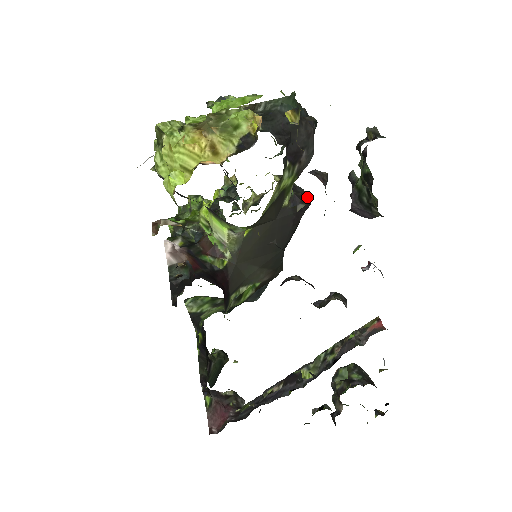
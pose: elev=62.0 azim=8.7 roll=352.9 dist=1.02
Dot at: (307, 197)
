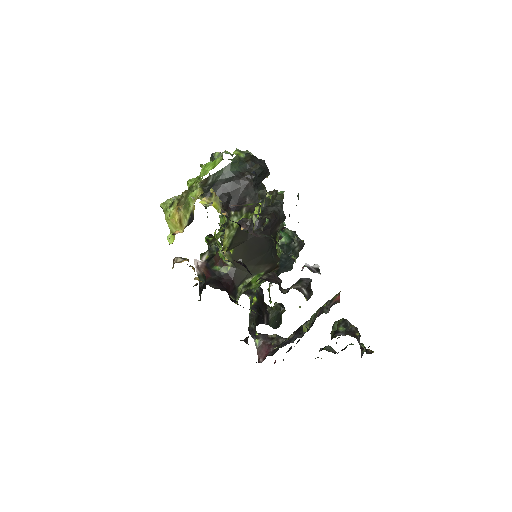
Dot at: (267, 220)
